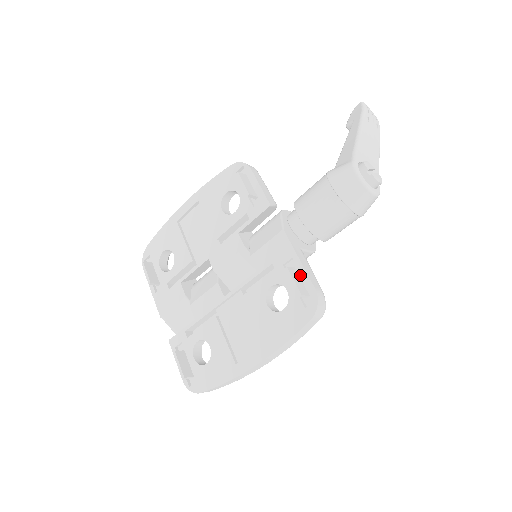
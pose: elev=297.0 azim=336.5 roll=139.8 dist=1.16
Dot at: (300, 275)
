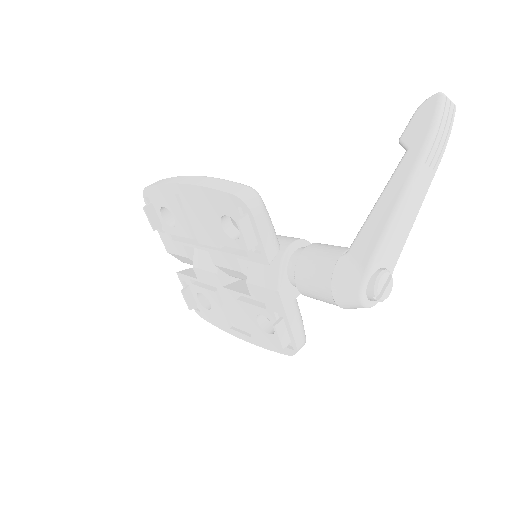
Dot at: (287, 325)
